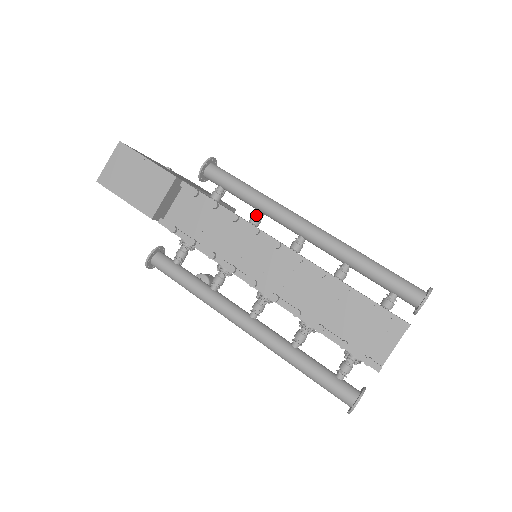
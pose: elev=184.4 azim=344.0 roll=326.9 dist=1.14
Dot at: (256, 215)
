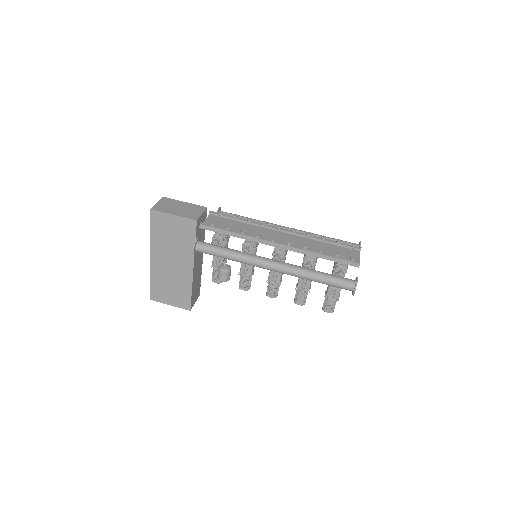
Dot at: occluded
